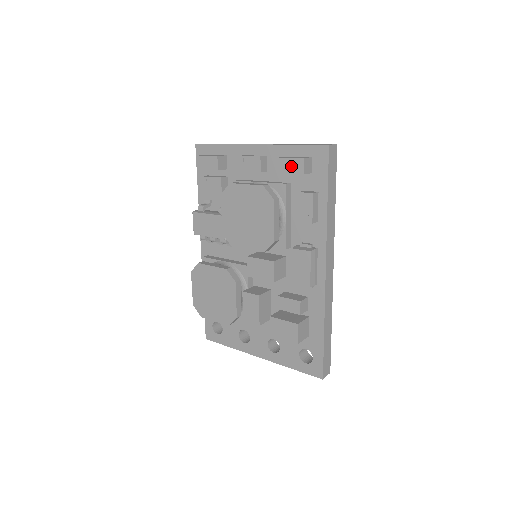
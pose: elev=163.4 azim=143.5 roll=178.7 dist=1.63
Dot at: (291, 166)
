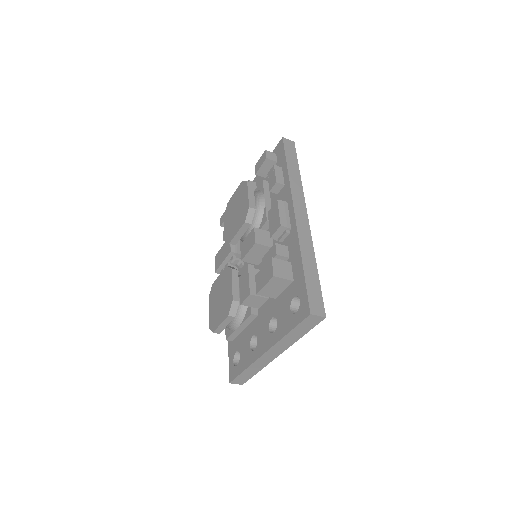
Dot at: (260, 162)
